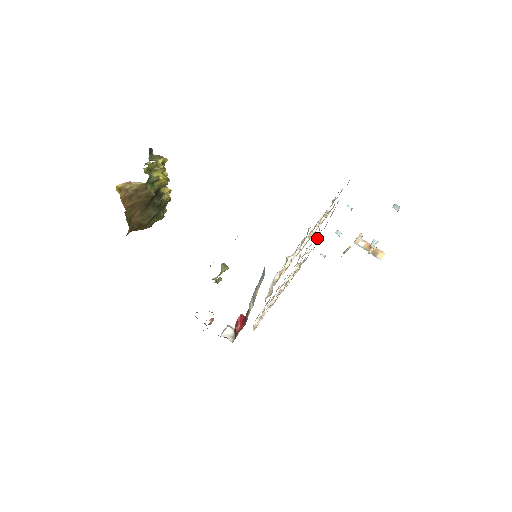
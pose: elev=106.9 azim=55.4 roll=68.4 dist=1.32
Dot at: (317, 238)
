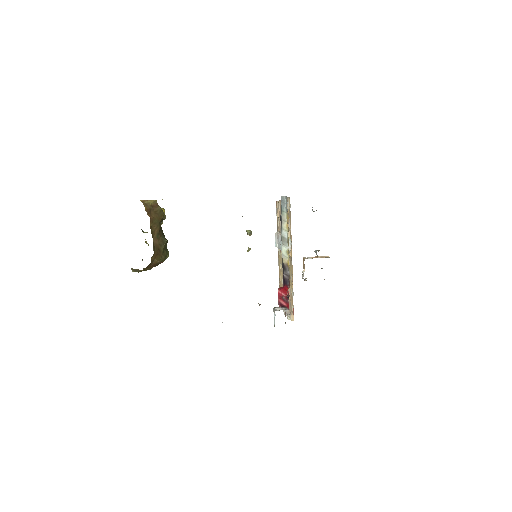
Dot at: (280, 265)
